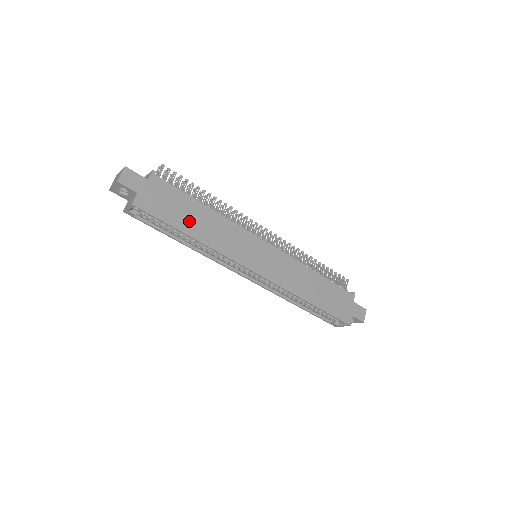
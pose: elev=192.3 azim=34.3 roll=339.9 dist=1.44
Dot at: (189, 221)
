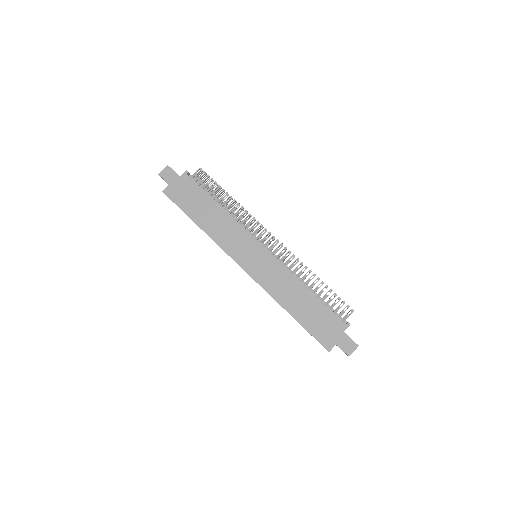
Dot at: (199, 212)
